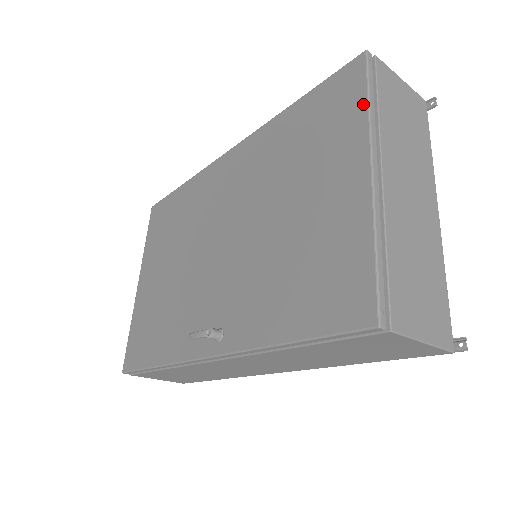
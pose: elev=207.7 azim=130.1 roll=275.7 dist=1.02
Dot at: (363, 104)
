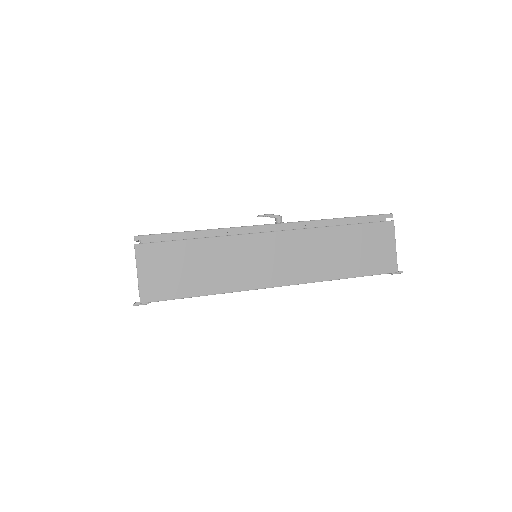
Dot at: occluded
